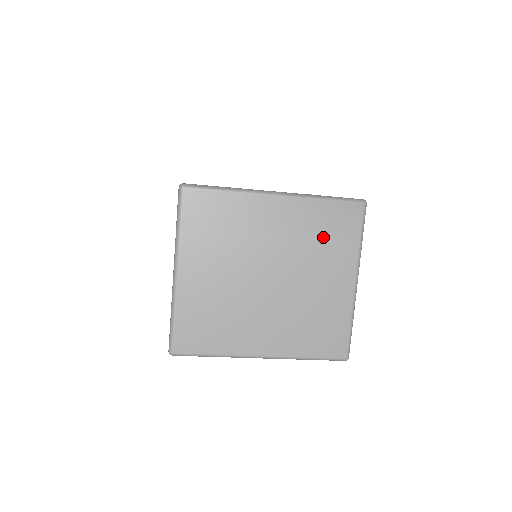
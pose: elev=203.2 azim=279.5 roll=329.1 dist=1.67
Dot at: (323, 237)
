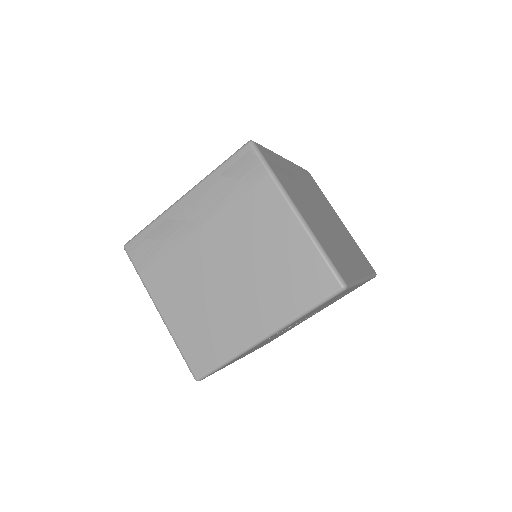
Dot at: (238, 198)
